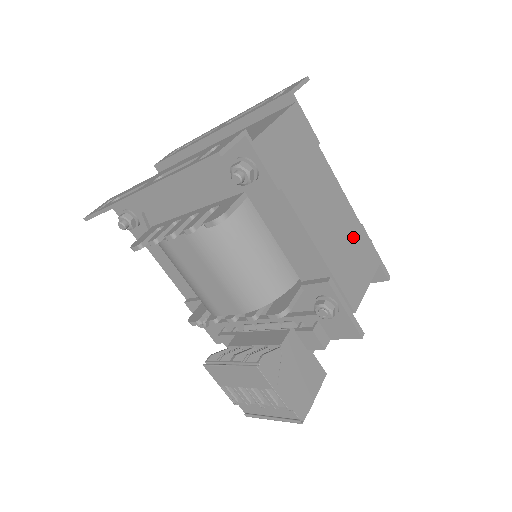
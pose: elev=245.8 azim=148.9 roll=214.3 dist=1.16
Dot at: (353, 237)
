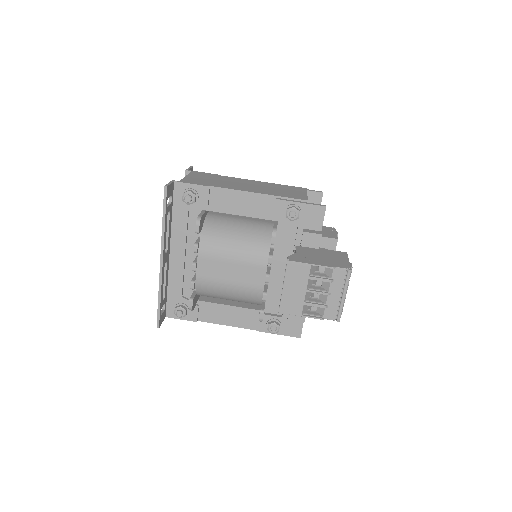
Dot at: (276, 187)
